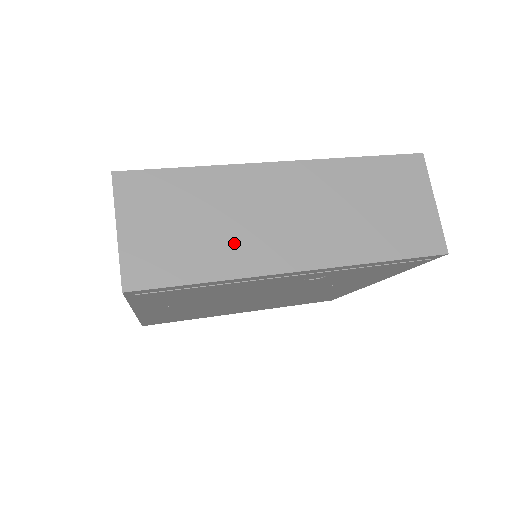
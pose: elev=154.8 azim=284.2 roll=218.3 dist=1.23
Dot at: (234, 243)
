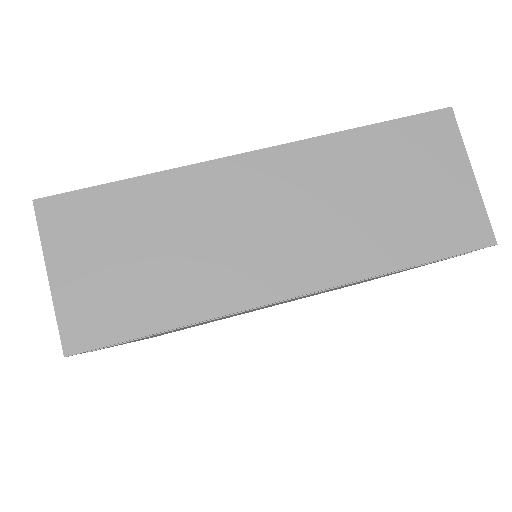
Dot at: (201, 272)
